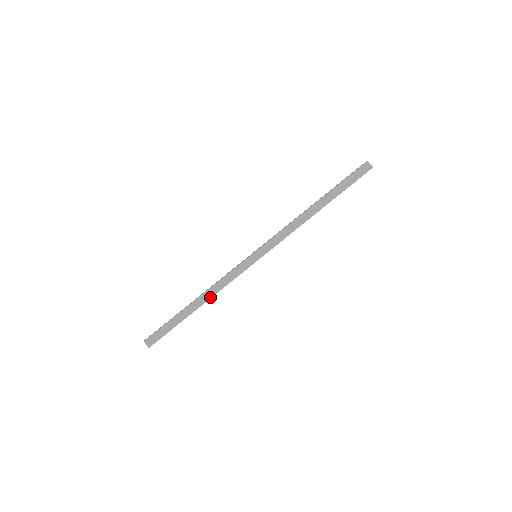
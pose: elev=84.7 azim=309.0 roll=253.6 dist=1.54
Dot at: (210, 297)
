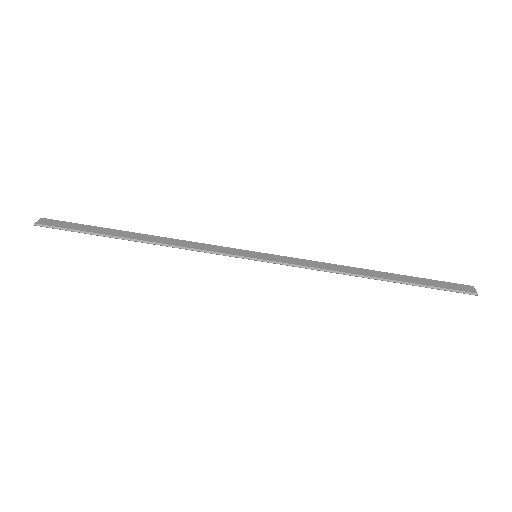
Dot at: (161, 243)
